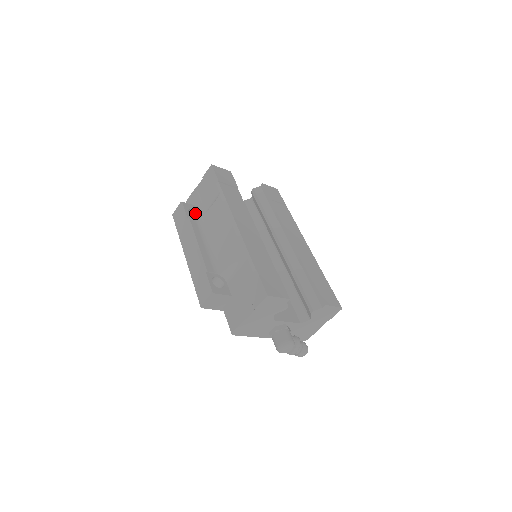
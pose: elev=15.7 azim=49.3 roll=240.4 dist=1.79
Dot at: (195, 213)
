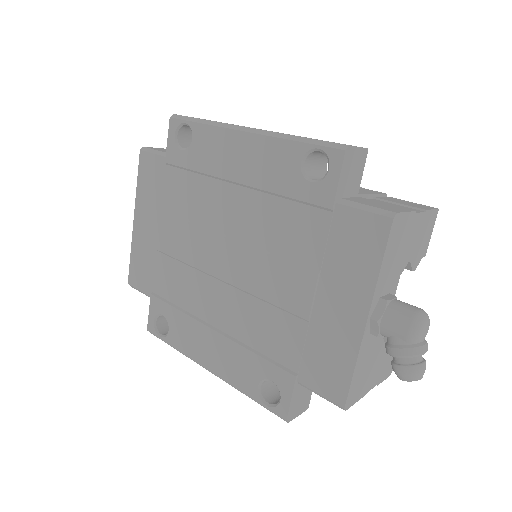
Dot at: occluded
